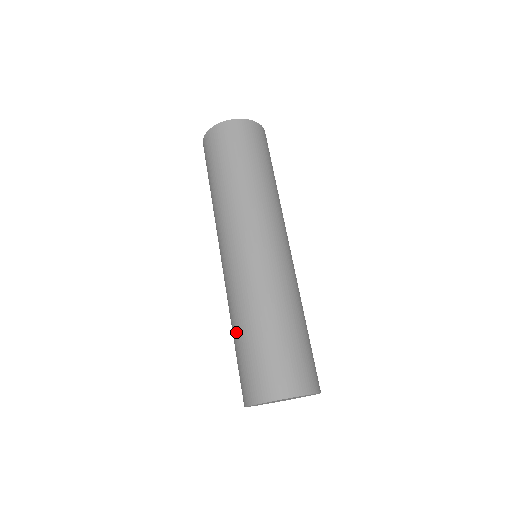
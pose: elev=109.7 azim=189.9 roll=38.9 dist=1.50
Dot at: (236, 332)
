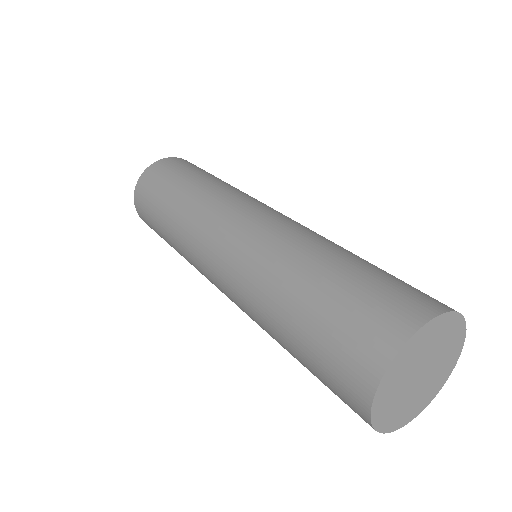
Dot at: (284, 315)
